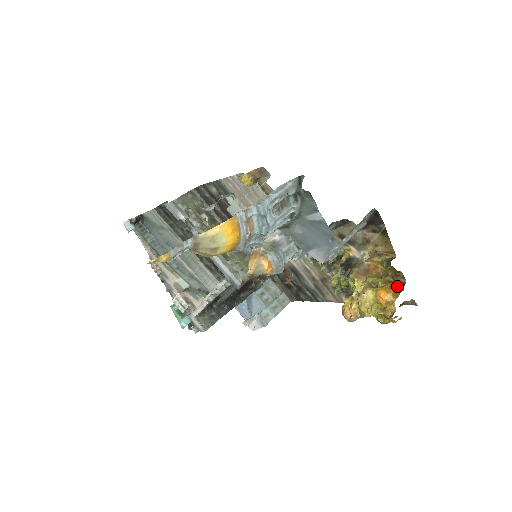
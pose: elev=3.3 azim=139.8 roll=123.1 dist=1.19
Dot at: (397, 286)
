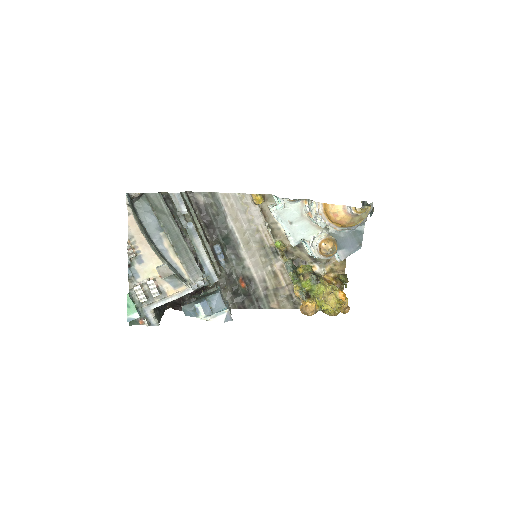
Dot at: occluded
